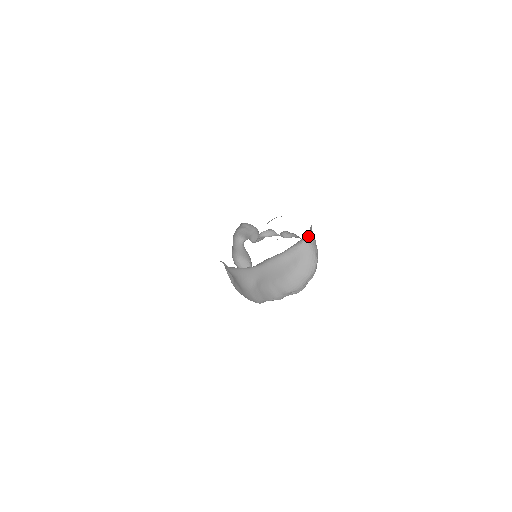
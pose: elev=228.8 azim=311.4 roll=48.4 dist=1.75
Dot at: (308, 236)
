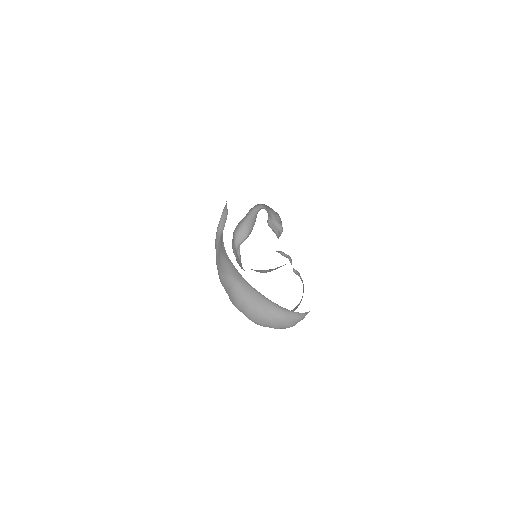
Dot at: occluded
